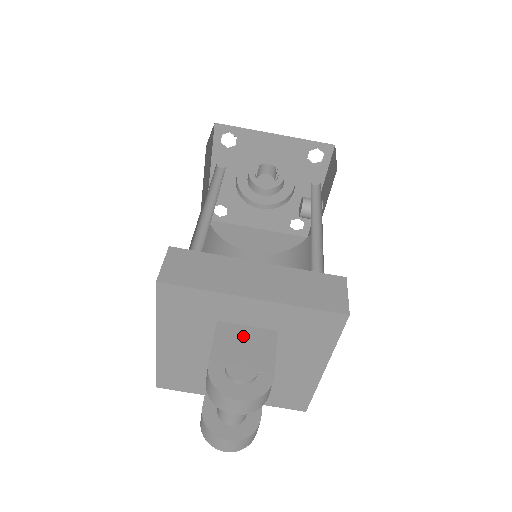
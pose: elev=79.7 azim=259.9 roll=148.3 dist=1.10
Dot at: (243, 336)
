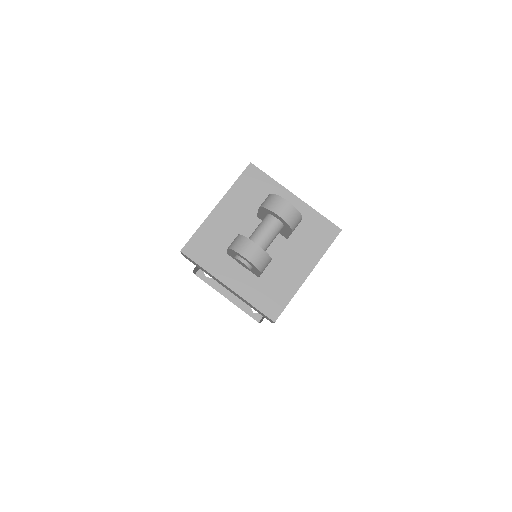
Dot at: occluded
